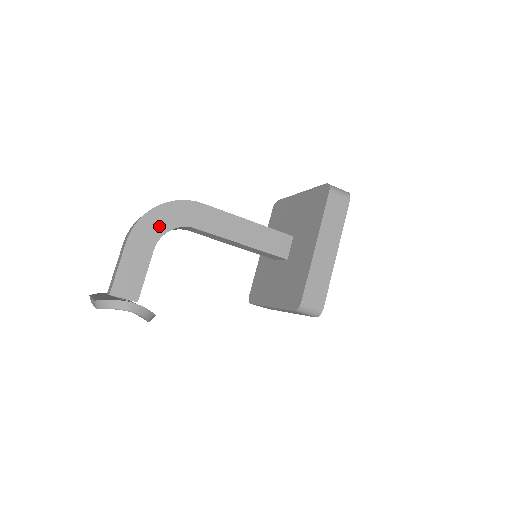
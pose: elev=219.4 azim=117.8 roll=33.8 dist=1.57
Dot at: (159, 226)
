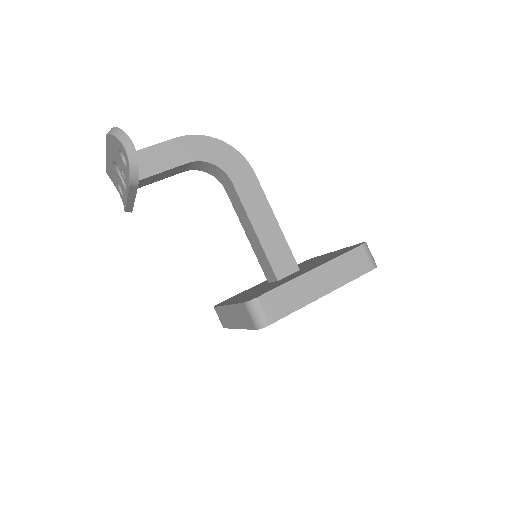
Dot at: (209, 153)
